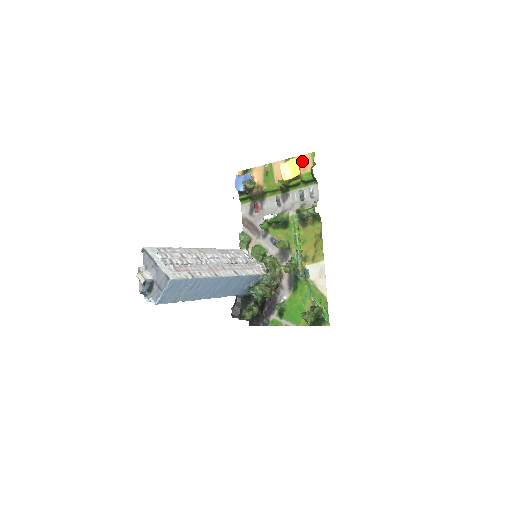
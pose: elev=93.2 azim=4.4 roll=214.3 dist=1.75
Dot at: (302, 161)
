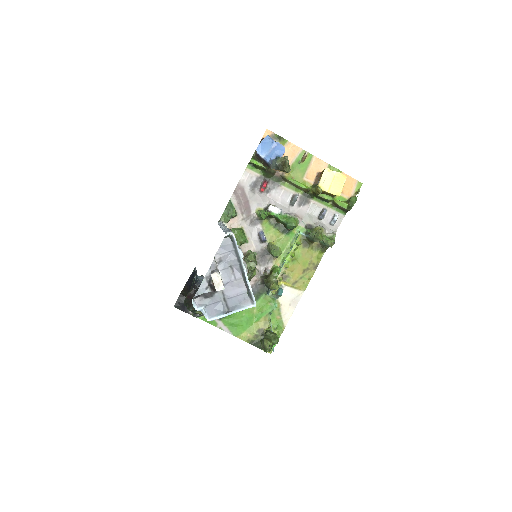
Dot at: (345, 181)
